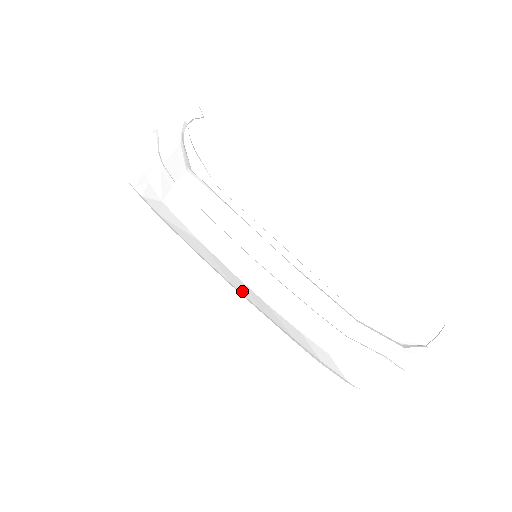
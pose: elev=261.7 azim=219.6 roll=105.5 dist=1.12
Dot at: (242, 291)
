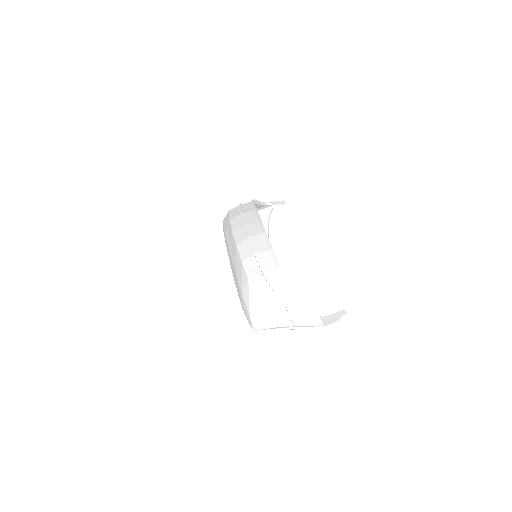
Dot at: (230, 248)
